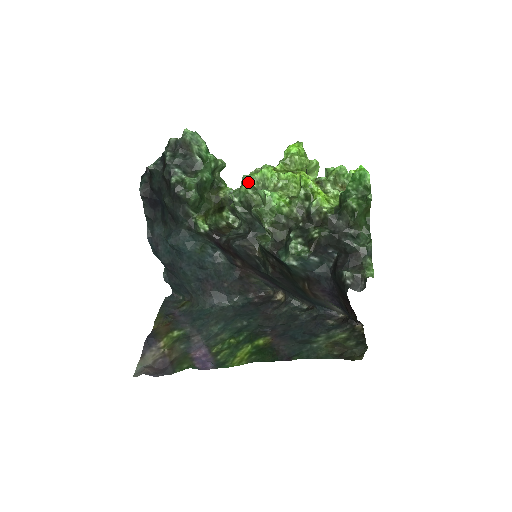
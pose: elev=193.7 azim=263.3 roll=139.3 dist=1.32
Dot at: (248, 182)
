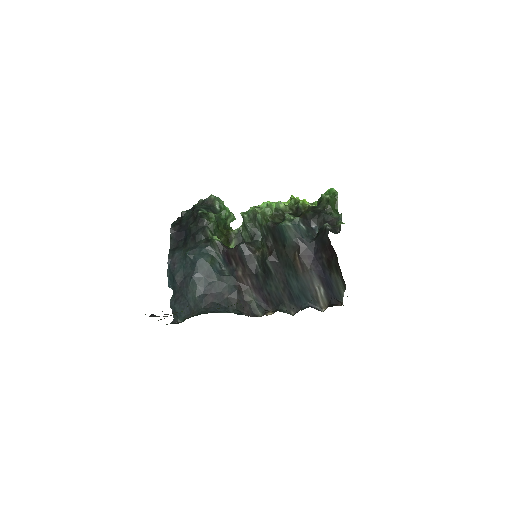
Dot at: occluded
